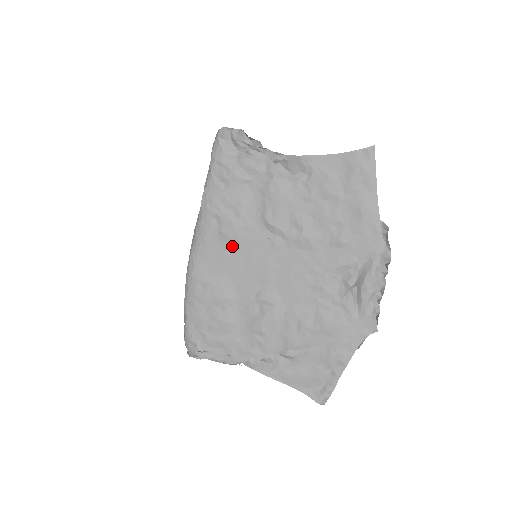
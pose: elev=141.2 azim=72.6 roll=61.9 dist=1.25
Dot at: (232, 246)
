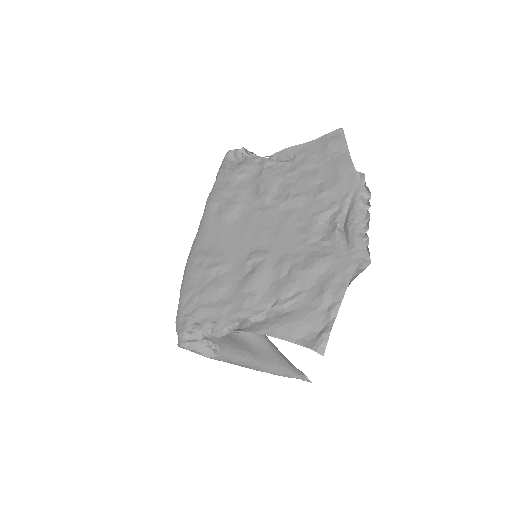
Dot at: (229, 223)
